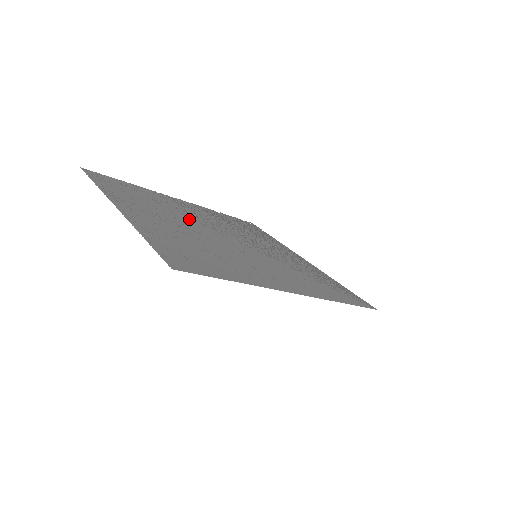
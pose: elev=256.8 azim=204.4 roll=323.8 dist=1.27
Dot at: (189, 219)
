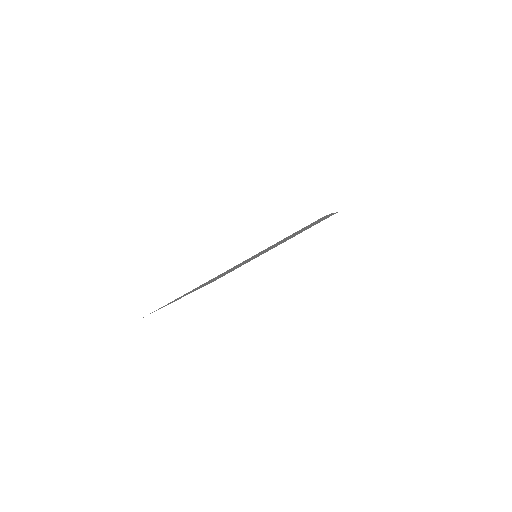
Dot at: occluded
